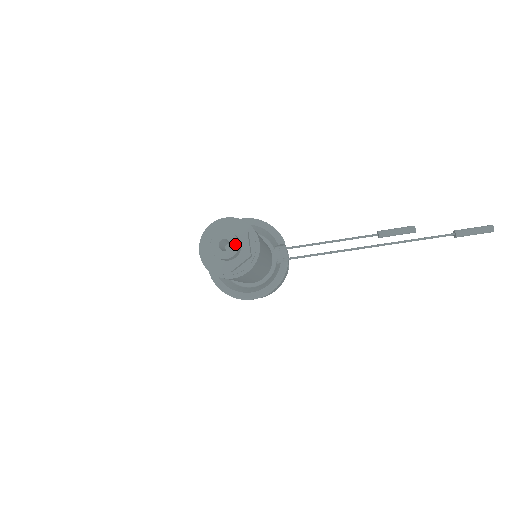
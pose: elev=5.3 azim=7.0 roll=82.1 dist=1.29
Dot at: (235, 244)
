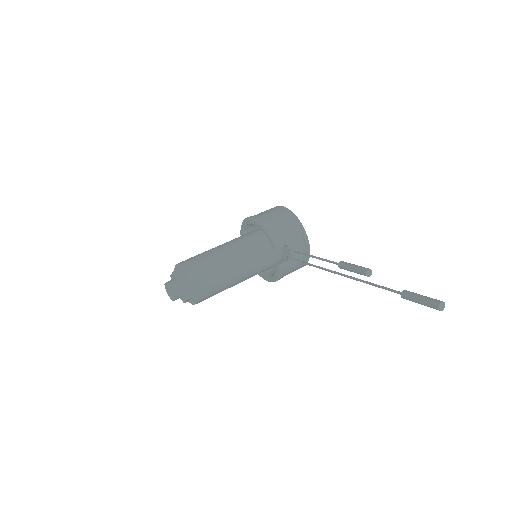
Dot at: (172, 294)
